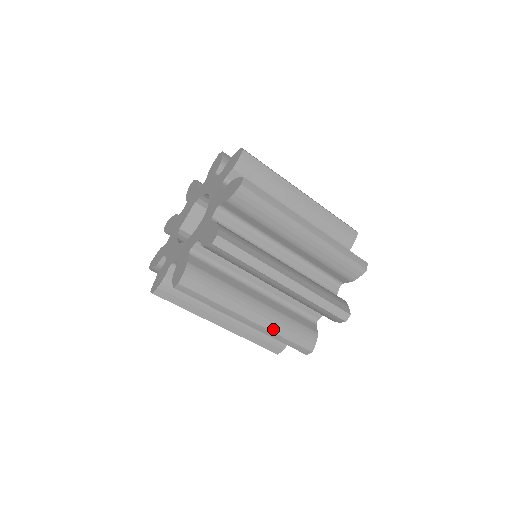
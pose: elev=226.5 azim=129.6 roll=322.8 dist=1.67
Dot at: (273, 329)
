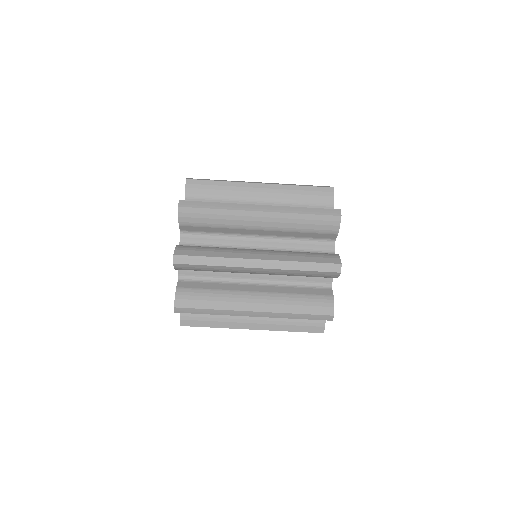
Dot at: (280, 310)
